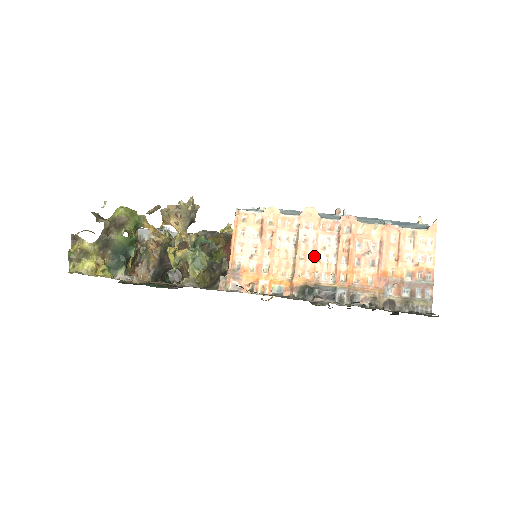
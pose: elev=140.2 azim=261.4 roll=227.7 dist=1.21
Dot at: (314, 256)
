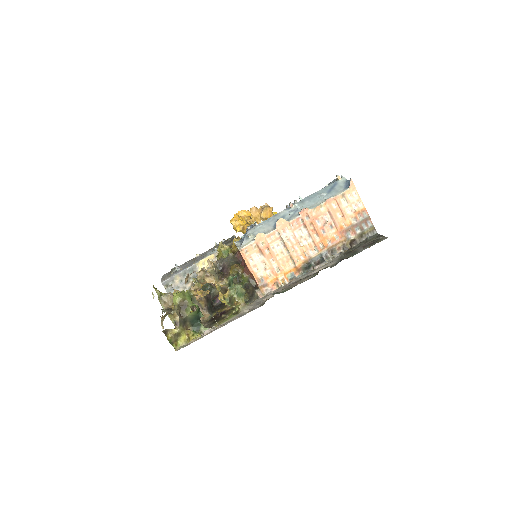
Dot at: (299, 245)
